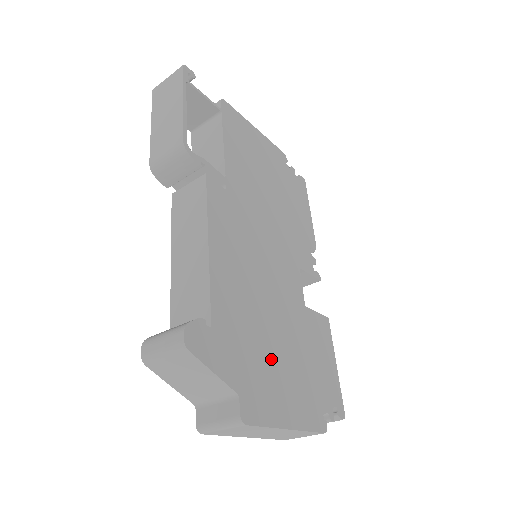
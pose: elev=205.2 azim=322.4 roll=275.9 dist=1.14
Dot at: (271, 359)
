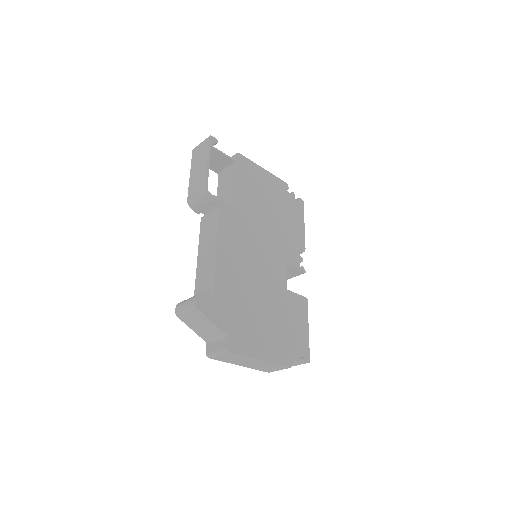
Dot at: (253, 319)
